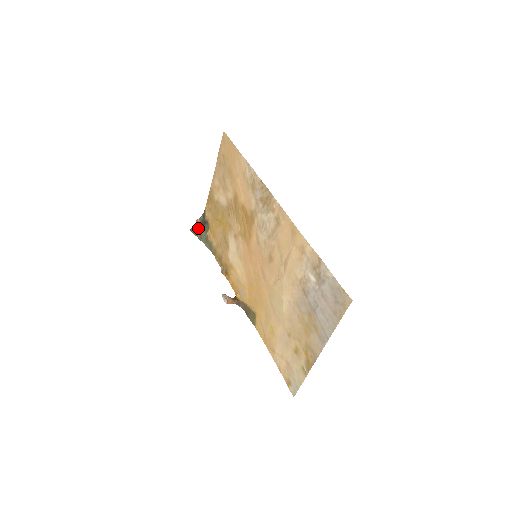
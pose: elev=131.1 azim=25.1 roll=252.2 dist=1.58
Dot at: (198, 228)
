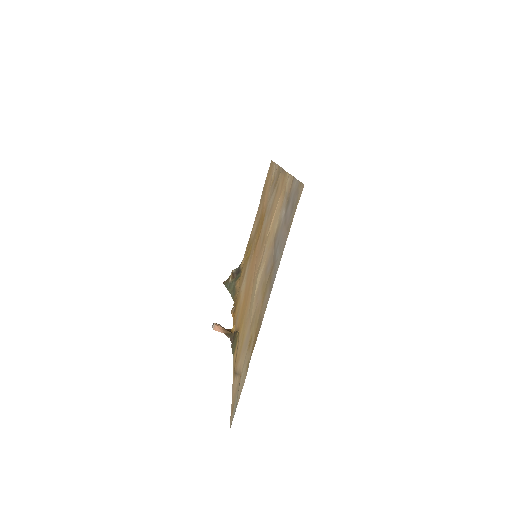
Dot at: (231, 278)
